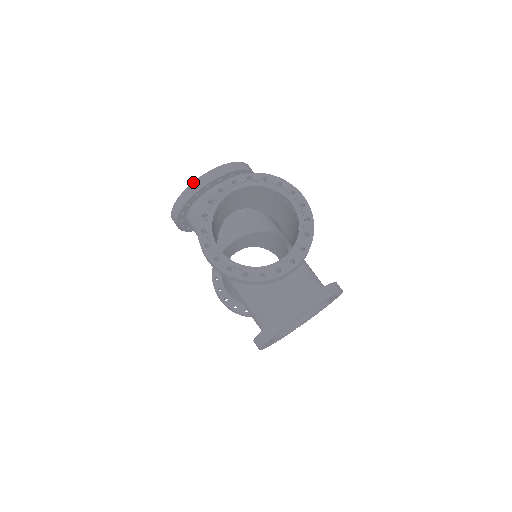
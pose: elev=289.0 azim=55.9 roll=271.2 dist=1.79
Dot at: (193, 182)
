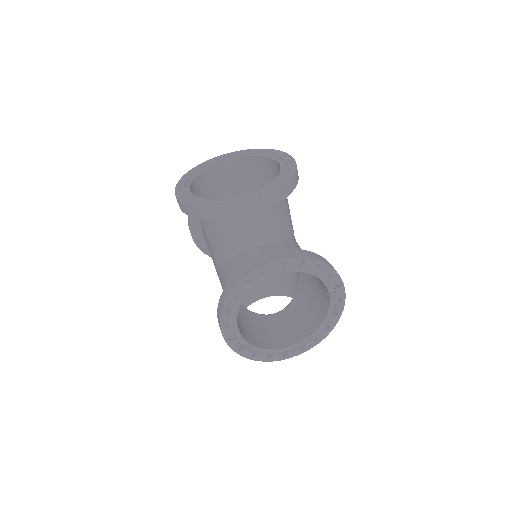
Dot at: occluded
